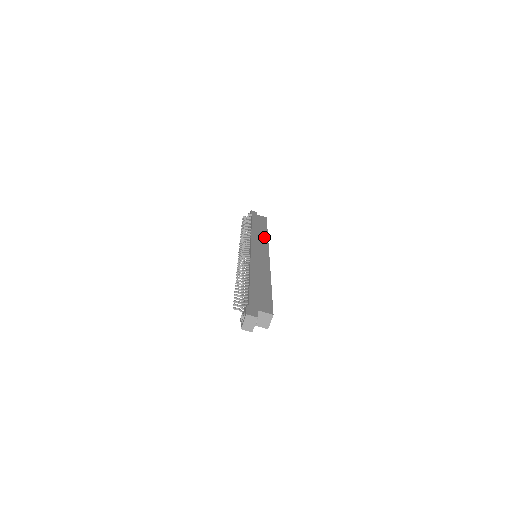
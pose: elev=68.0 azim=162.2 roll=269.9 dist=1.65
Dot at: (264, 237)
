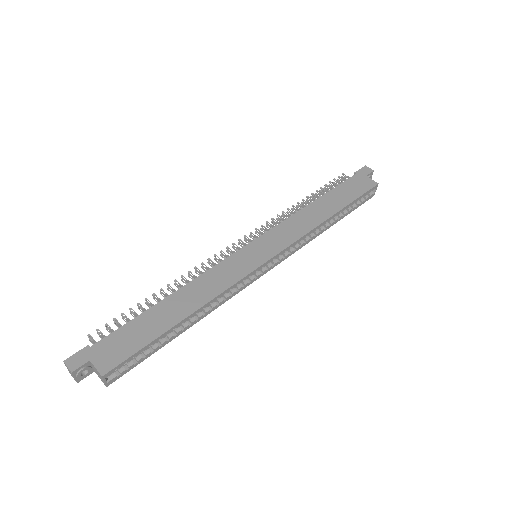
Dot at: (309, 225)
